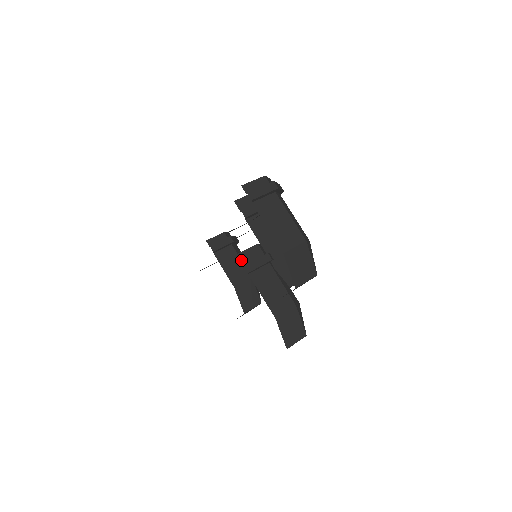
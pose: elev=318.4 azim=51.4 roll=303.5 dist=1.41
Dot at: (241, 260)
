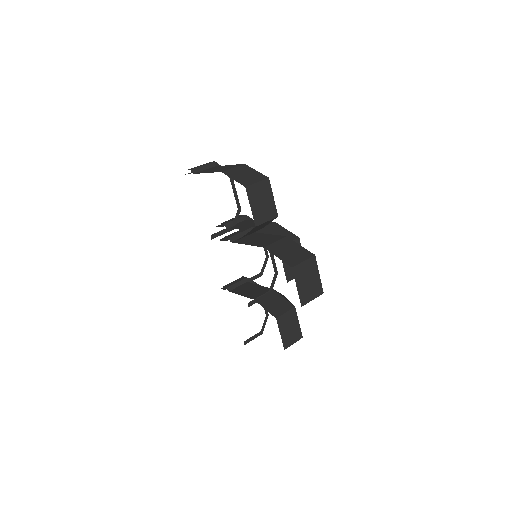
Dot at: (223, 240)
